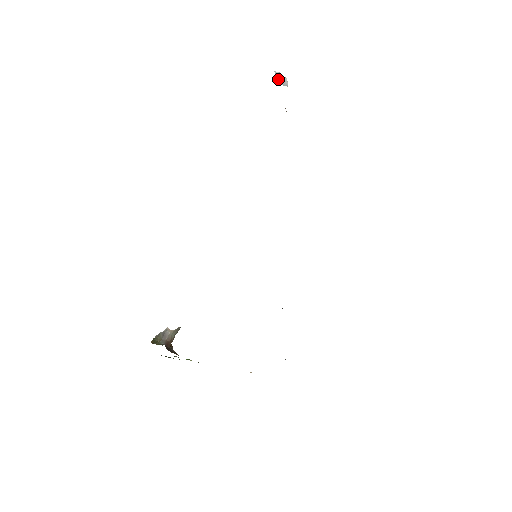
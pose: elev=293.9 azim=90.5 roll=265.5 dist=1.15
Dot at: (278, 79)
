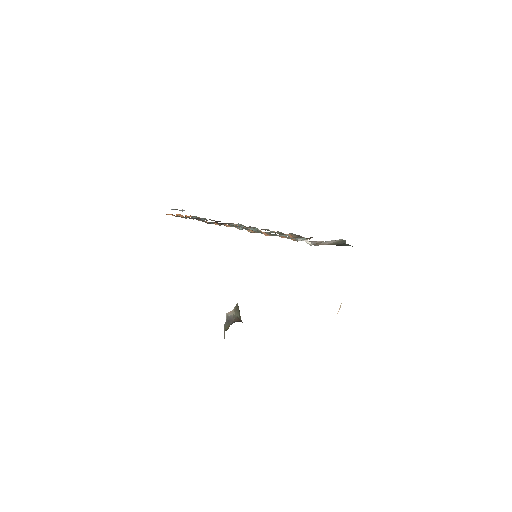
Dot at: occluded
